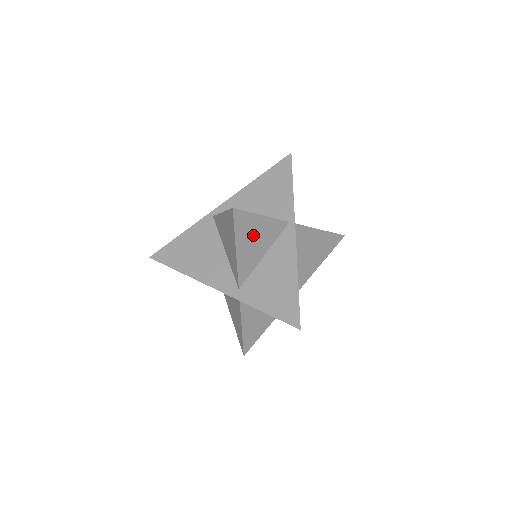
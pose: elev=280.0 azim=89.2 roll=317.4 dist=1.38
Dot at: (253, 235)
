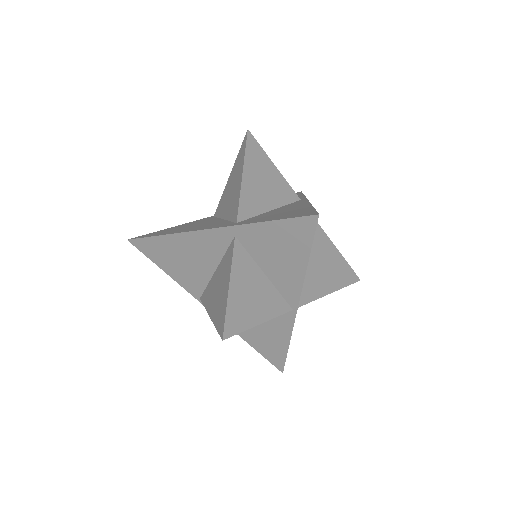
Dot at: (263, 176)
